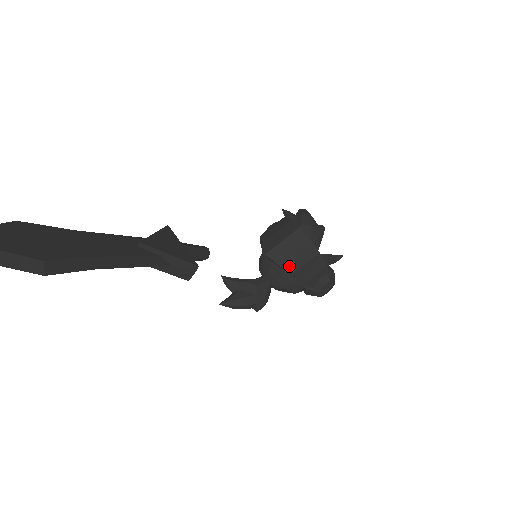
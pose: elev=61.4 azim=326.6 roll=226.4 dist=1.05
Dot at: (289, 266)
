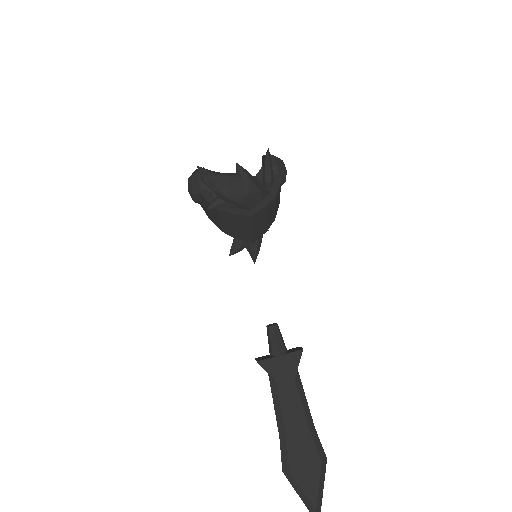
Dot at: (270, 223)
